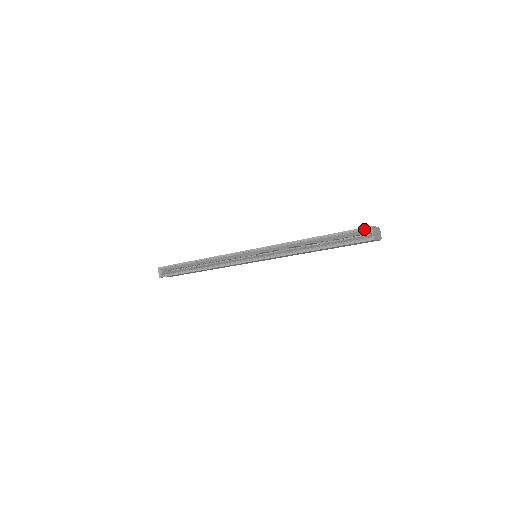
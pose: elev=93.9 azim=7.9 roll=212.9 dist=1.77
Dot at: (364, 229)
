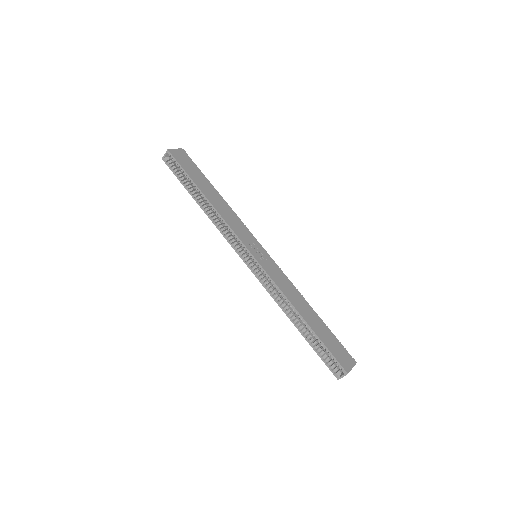
Dot at: (341, 367)
